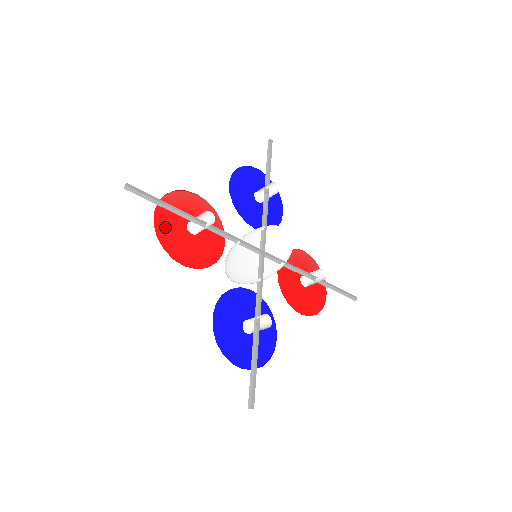
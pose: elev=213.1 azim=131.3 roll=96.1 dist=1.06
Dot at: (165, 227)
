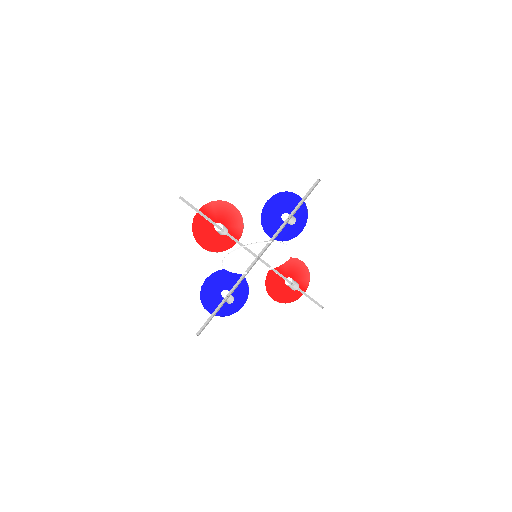
Dot at: (200, 221)
